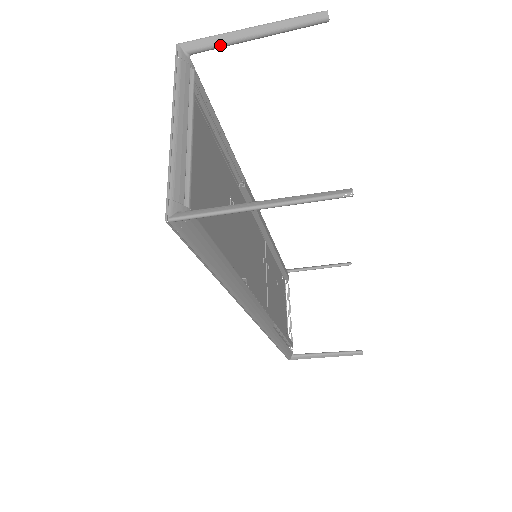
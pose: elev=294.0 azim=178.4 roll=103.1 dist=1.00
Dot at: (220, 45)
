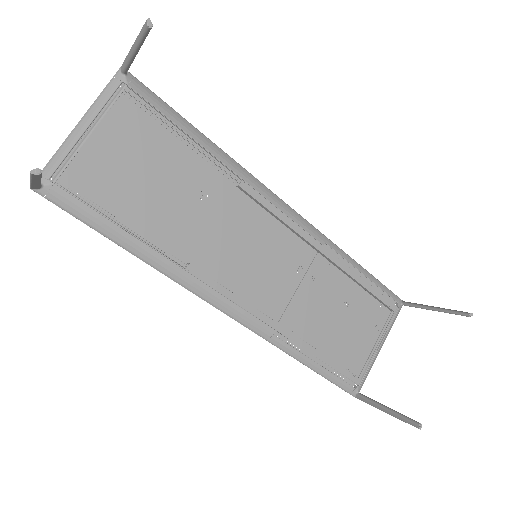
Dot at: (127, 63)
